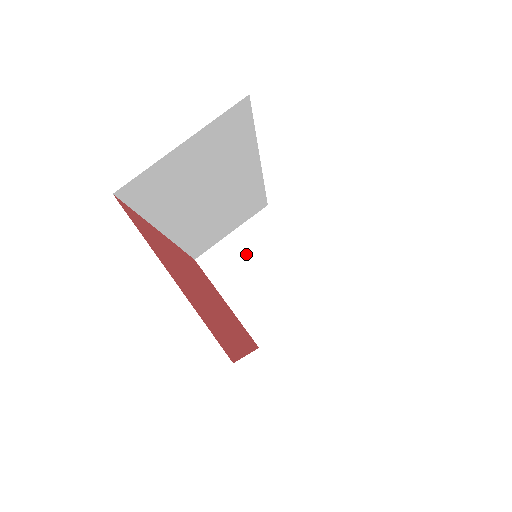
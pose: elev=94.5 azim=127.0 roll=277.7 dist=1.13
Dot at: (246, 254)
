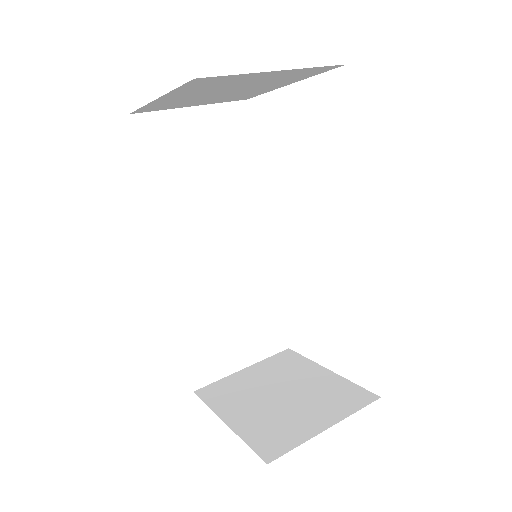
Dot at: (259, 381)
